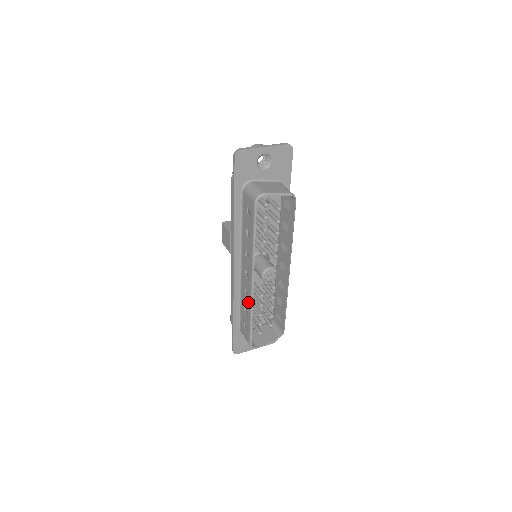
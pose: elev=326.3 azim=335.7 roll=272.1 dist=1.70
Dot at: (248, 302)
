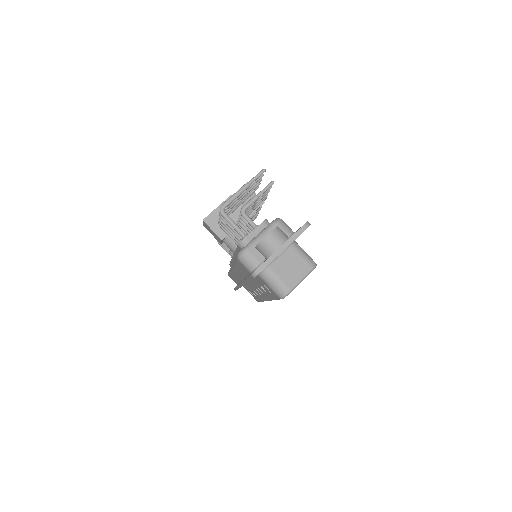
Dot at: (259, 297)
